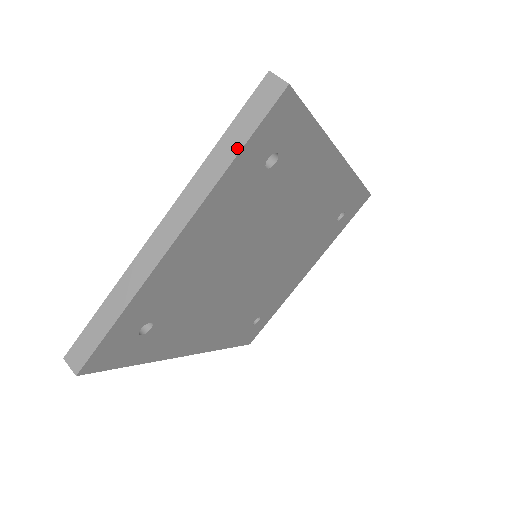
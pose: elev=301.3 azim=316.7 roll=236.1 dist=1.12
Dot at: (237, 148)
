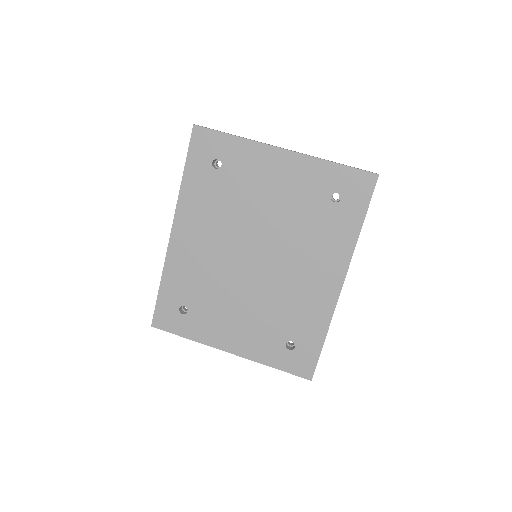
Dot at: (340, 164)
